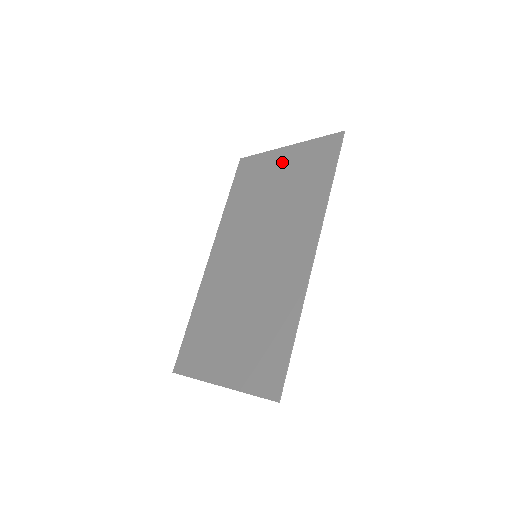
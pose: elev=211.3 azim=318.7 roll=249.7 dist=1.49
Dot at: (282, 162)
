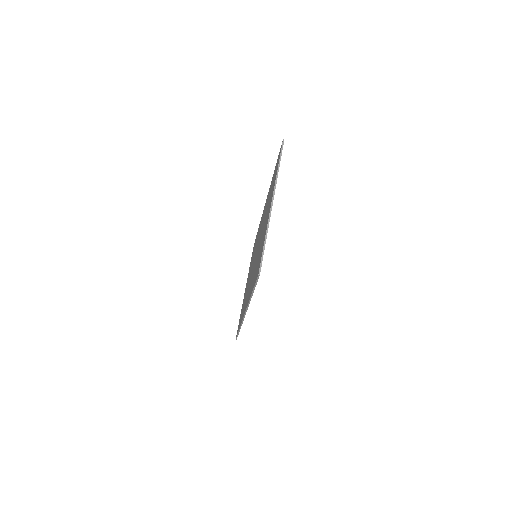
Dot at: (246, 285)
